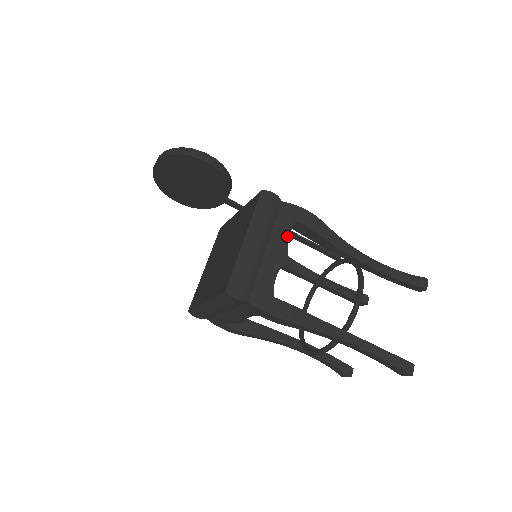
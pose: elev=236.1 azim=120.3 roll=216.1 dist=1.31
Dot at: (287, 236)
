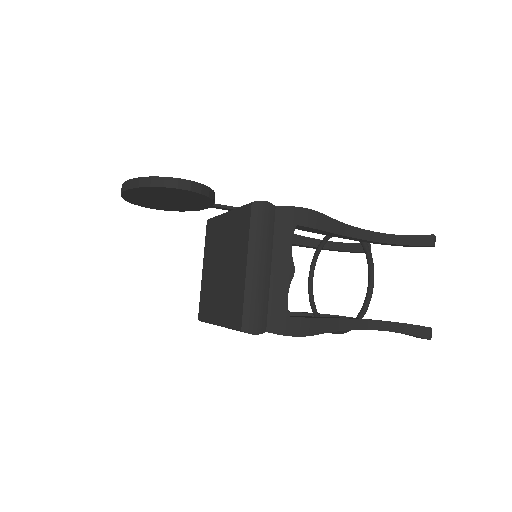
Dot at: (290, 246)
